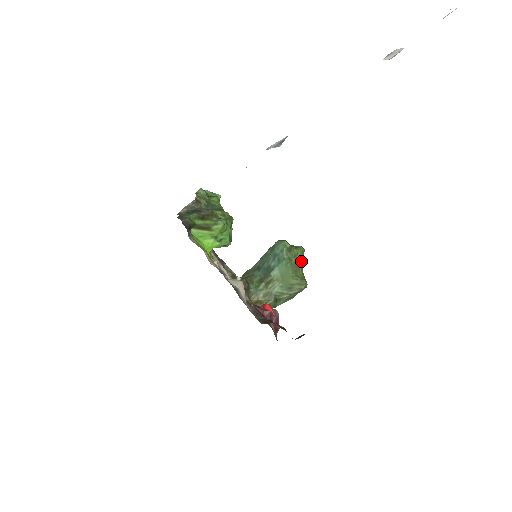
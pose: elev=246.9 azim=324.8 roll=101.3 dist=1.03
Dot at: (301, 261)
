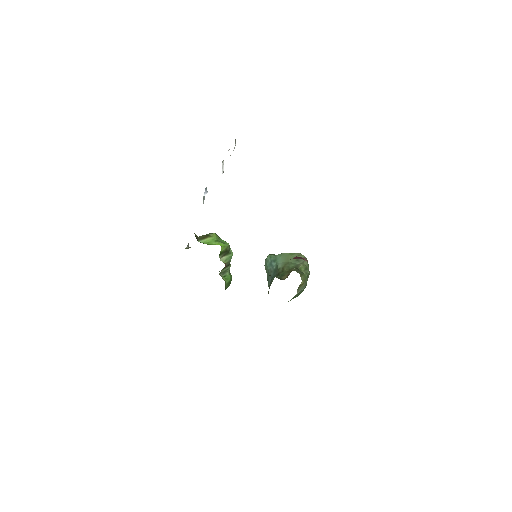
Dot at: occluded
